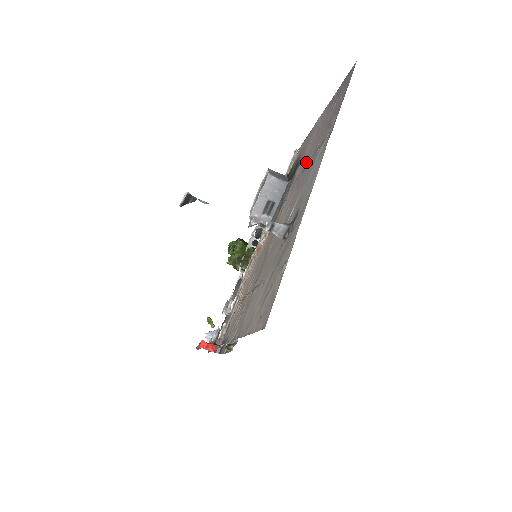
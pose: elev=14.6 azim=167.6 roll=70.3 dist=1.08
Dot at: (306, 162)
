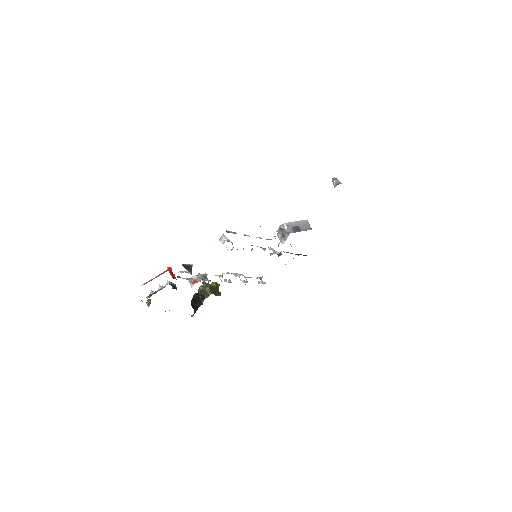
Dot at: occluded
